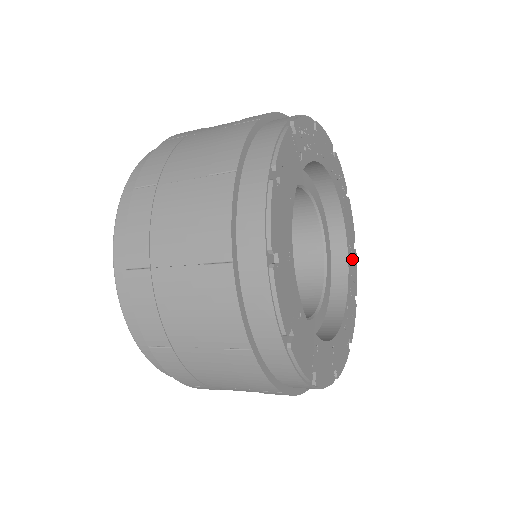
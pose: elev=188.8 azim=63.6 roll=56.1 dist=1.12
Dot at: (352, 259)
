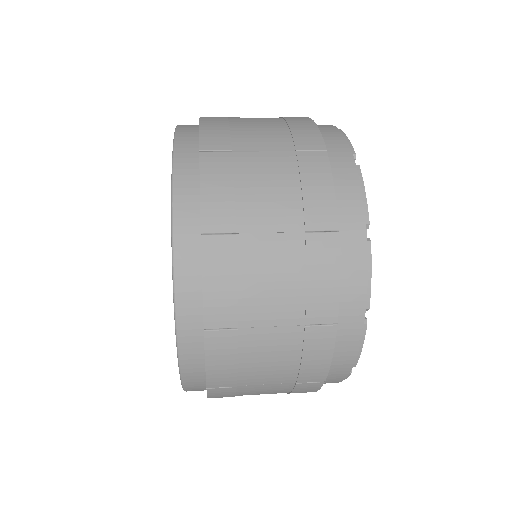
Dot at: occluded
